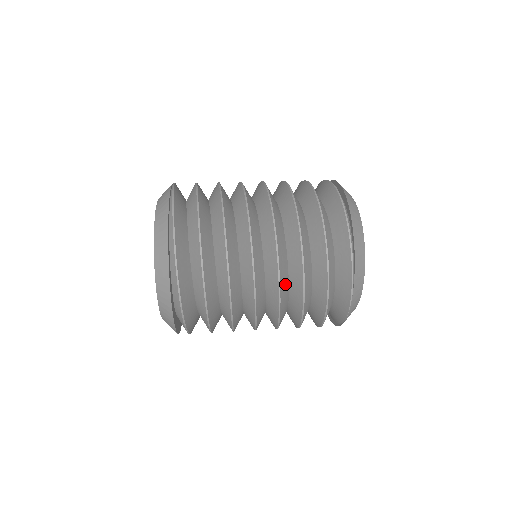
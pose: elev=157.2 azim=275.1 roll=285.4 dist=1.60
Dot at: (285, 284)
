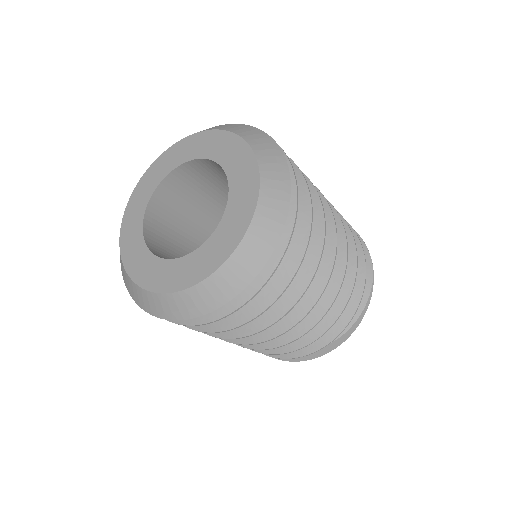
Dot at: occluded
